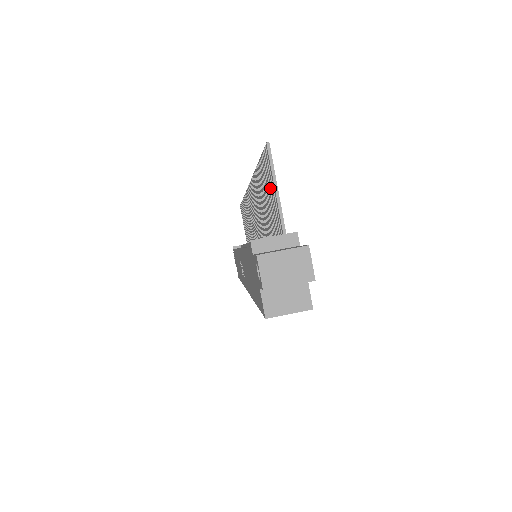
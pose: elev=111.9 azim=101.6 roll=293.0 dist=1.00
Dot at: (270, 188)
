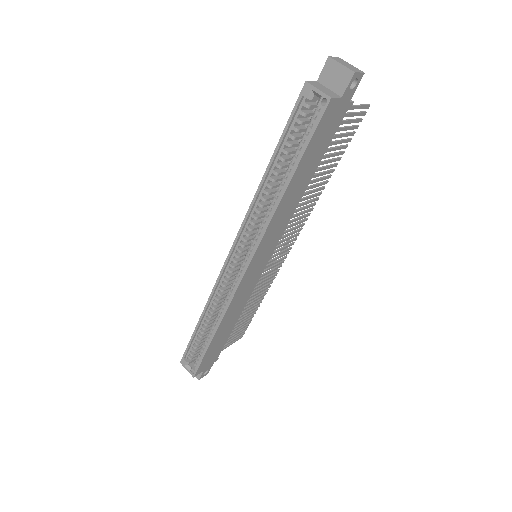
Dot at: (349, 122)
